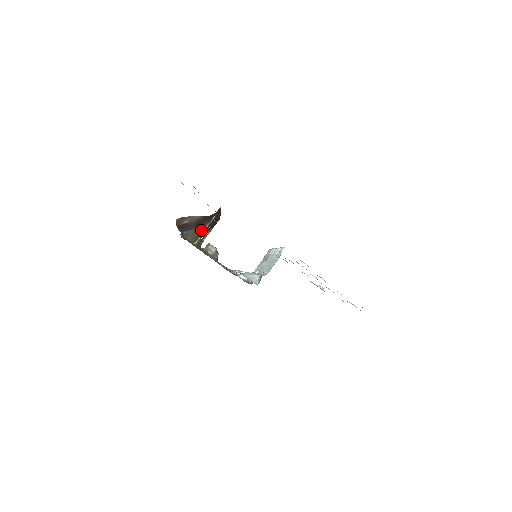
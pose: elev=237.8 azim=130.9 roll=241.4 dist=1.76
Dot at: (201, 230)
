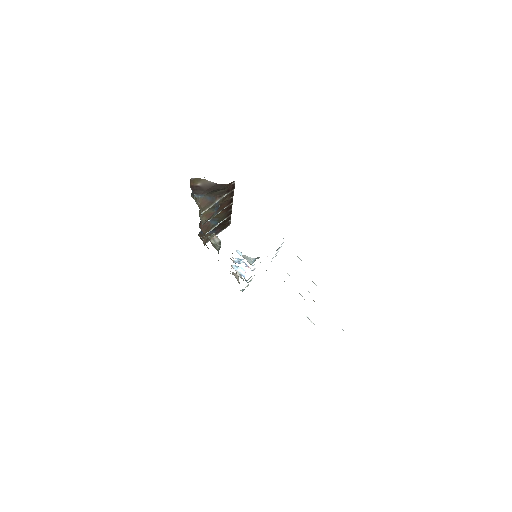
Dot at: (211, 201)
